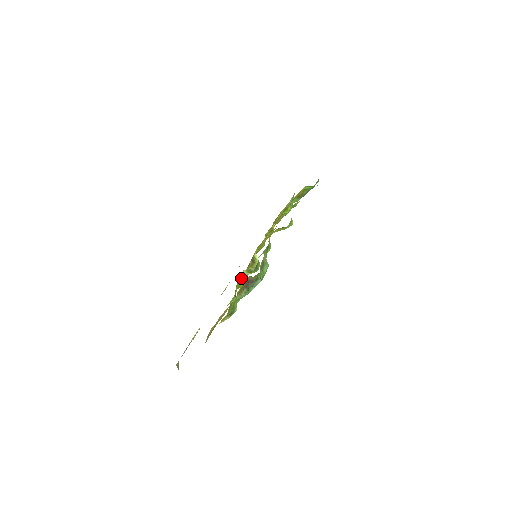
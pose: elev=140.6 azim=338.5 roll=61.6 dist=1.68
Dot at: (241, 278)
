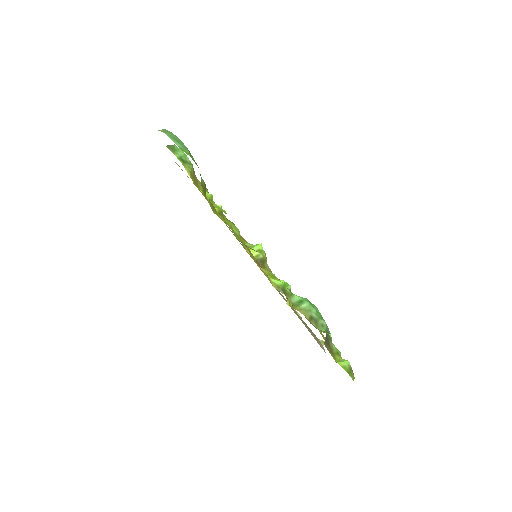
Dot at: occluded
